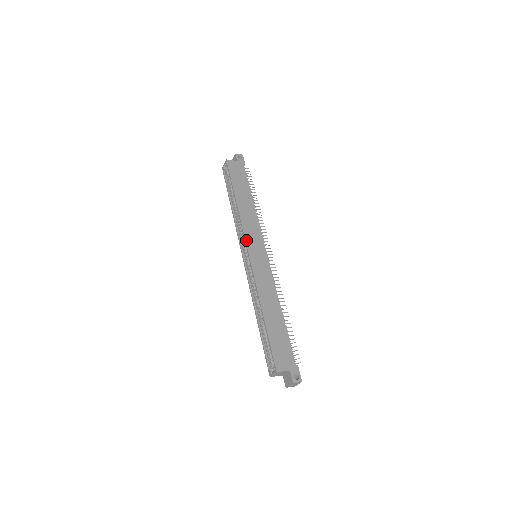
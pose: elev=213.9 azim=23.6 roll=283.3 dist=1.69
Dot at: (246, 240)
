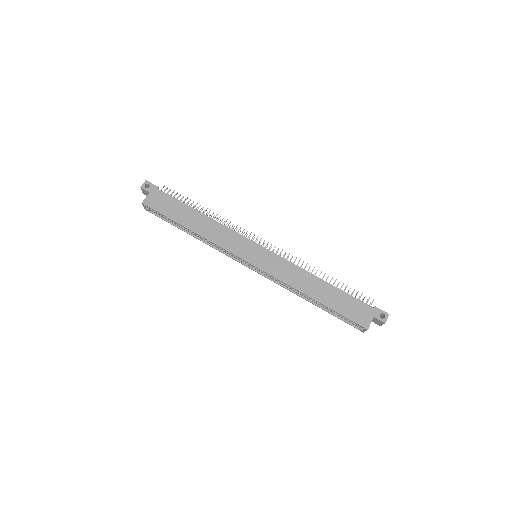
Dot at: (237, 256)
